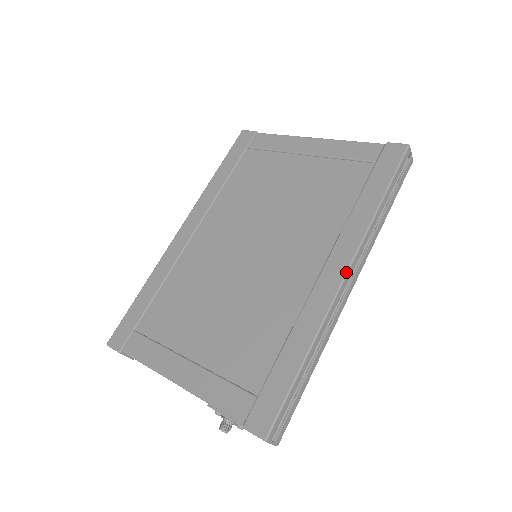
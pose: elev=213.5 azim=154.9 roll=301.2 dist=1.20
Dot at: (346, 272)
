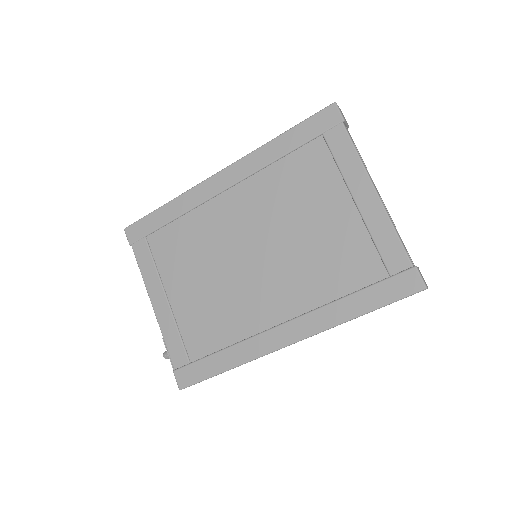
Dot at: (292, 343)
